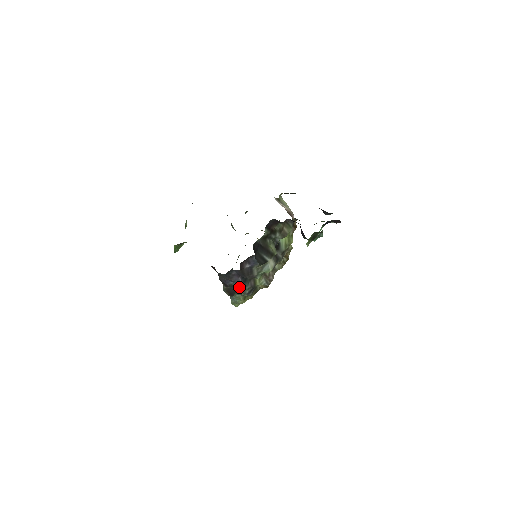
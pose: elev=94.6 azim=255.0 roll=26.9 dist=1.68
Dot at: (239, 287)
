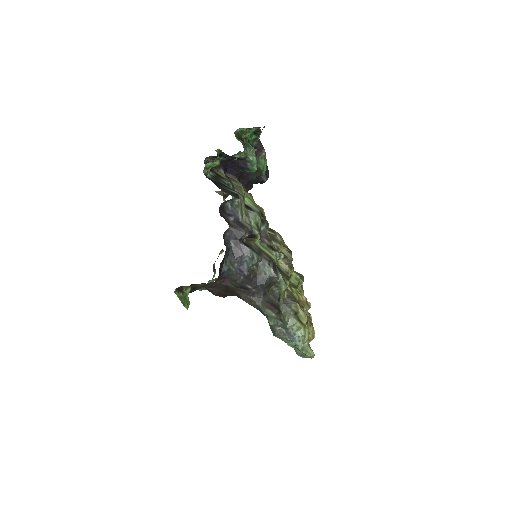
Dot at: (261, 273)
